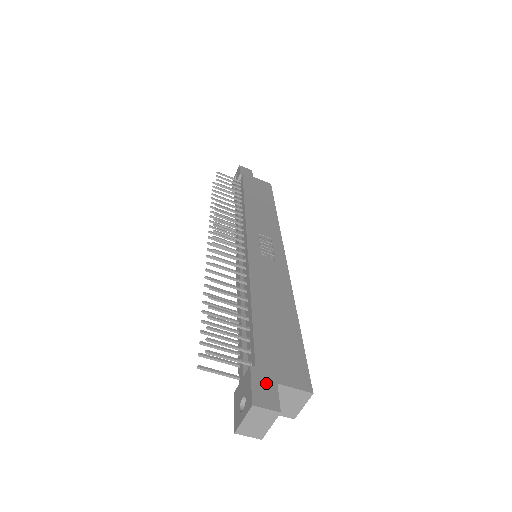
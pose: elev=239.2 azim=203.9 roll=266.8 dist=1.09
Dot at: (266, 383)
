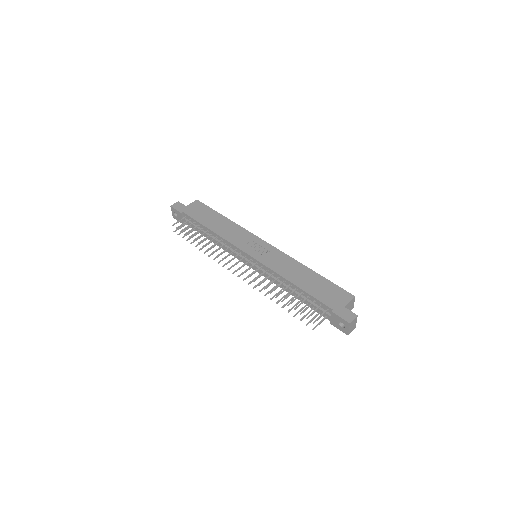
Dot at: (342, 311)
